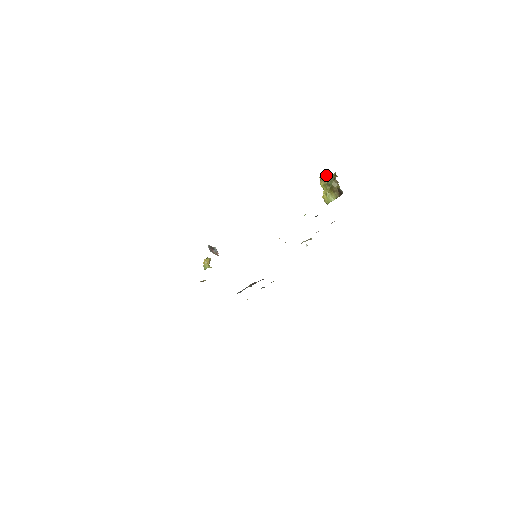
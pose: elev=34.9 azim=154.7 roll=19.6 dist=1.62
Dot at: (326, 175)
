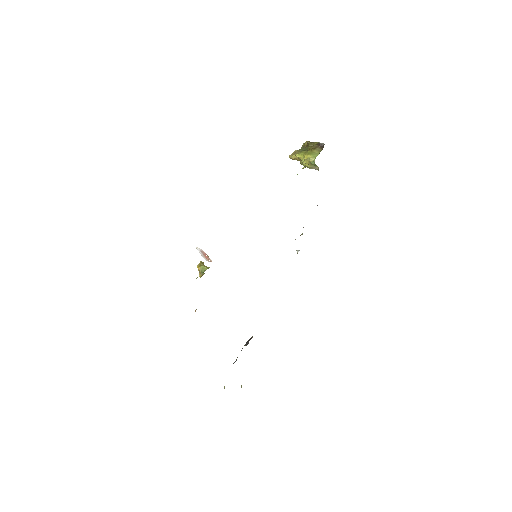
Dot at: (295, 150)
